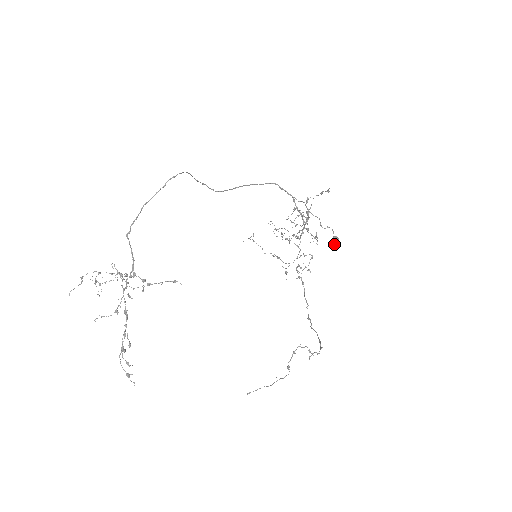
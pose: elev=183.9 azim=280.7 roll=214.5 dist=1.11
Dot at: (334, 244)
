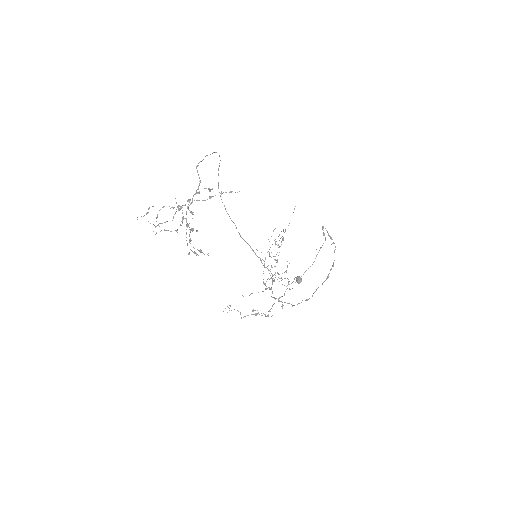
Dot at: (299, 281)
